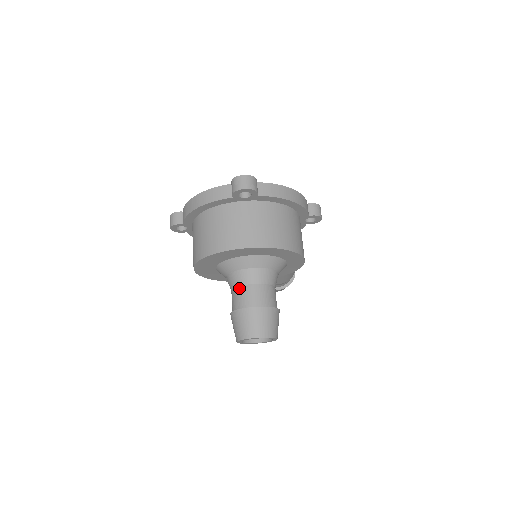
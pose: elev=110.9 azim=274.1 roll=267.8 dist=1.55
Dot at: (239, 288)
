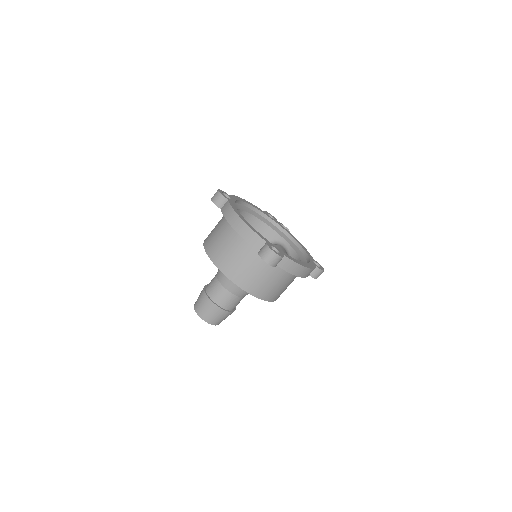
Dot at: (220, 285)
